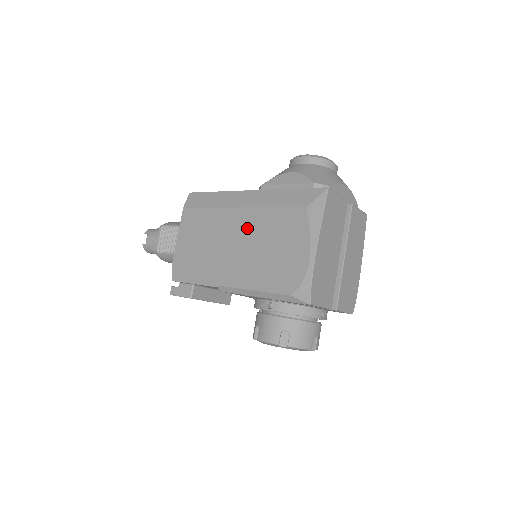
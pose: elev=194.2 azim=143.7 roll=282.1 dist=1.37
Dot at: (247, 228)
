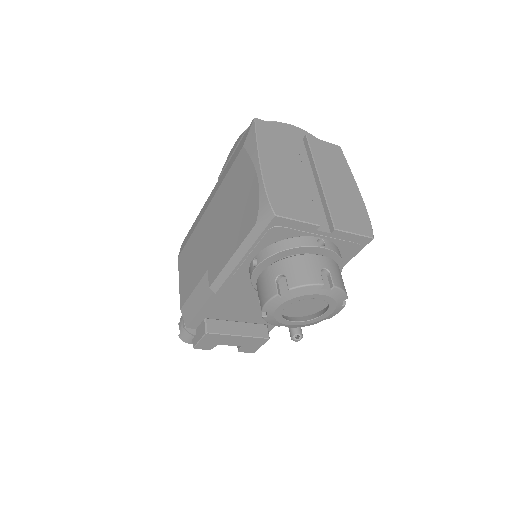
Dot at: (214, 215)
